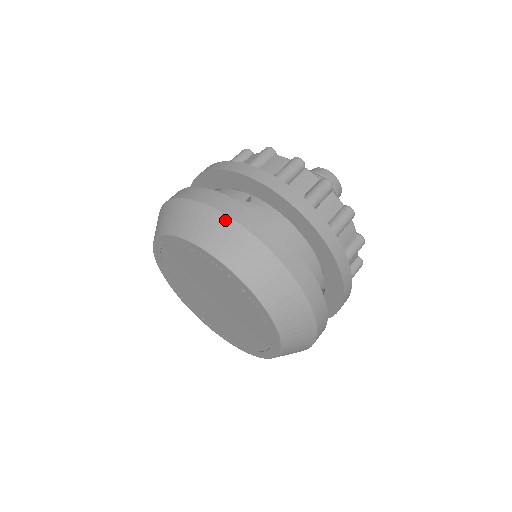
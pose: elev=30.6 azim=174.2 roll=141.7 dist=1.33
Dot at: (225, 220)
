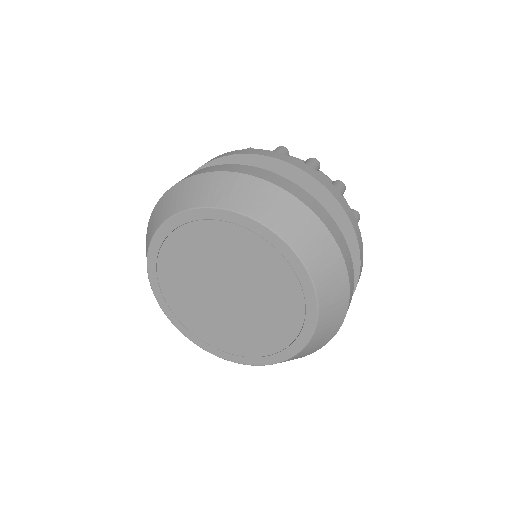
Dot at: (165, 196)
